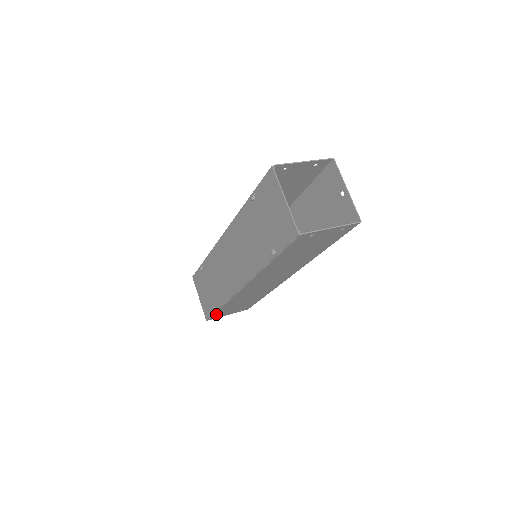
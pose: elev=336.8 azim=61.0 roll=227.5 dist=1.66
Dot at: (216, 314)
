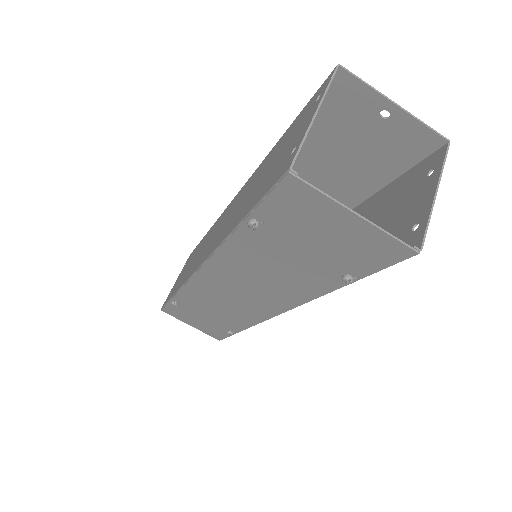
Dot at: occluded
